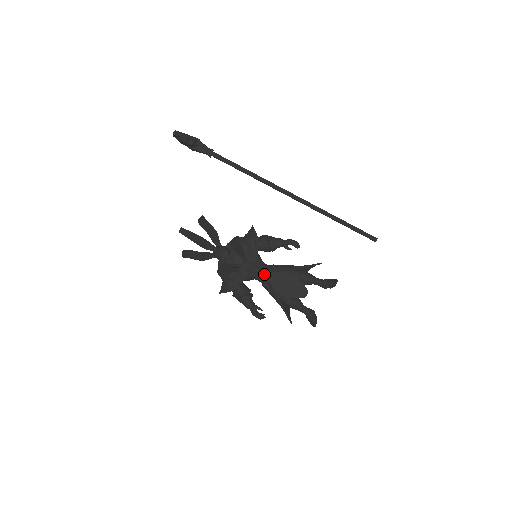
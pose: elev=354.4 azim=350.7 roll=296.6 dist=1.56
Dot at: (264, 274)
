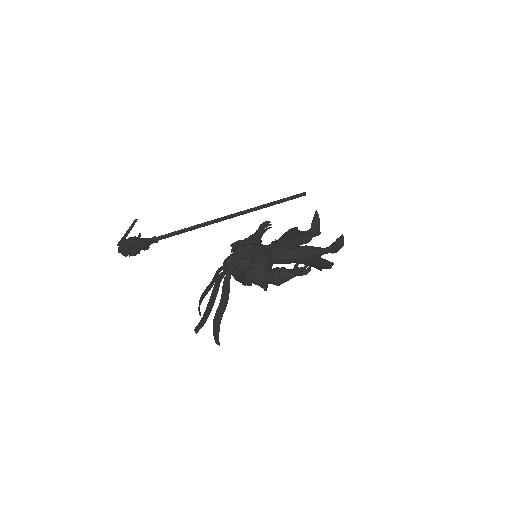
Dot at: (273, 248)
